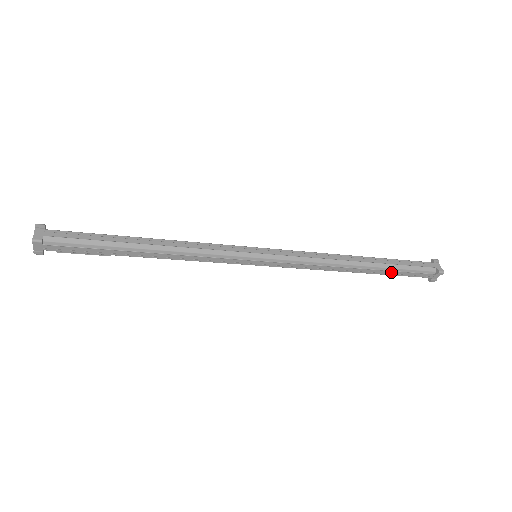
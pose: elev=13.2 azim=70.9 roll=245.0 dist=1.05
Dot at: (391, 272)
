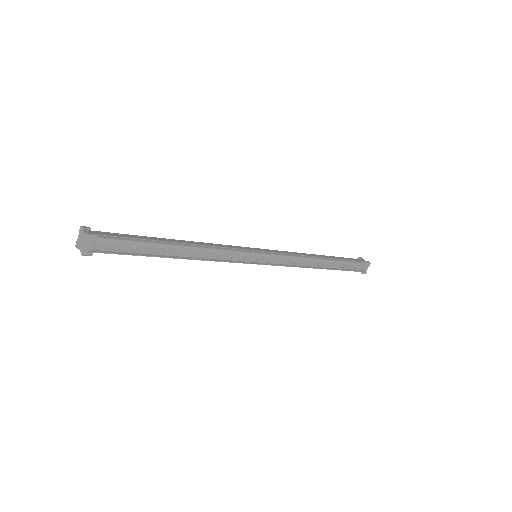
Dot at: occluded
